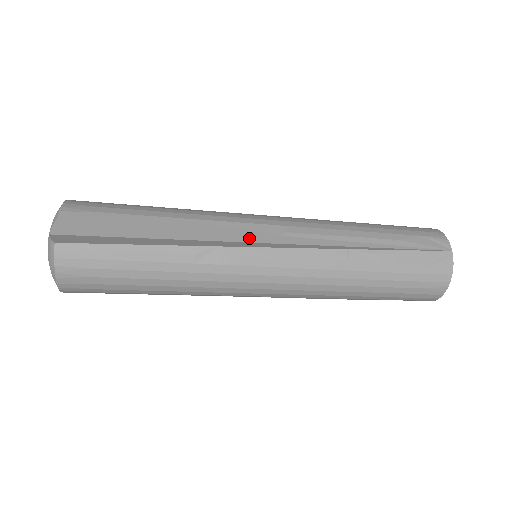
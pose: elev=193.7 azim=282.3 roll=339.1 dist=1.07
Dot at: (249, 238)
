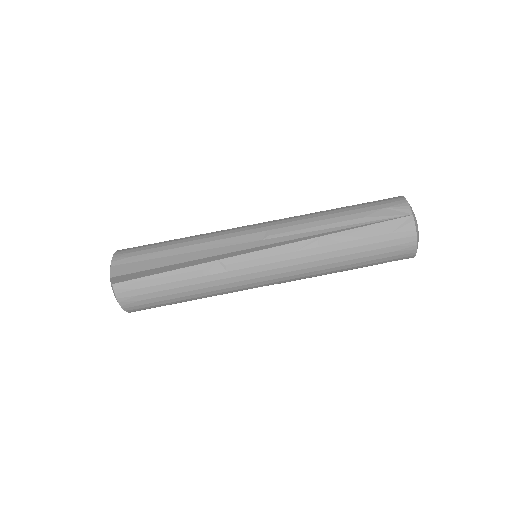
Dot at: (240, 247)
